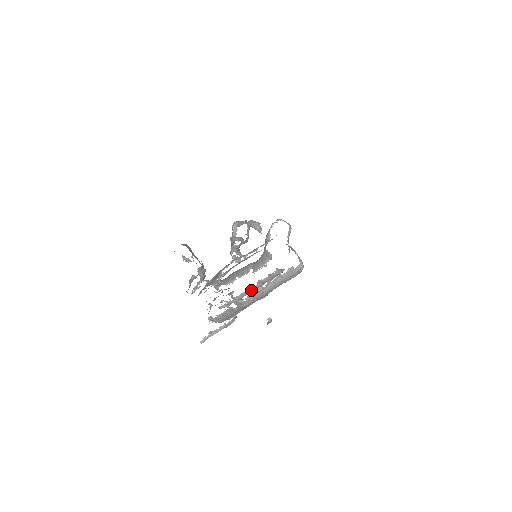
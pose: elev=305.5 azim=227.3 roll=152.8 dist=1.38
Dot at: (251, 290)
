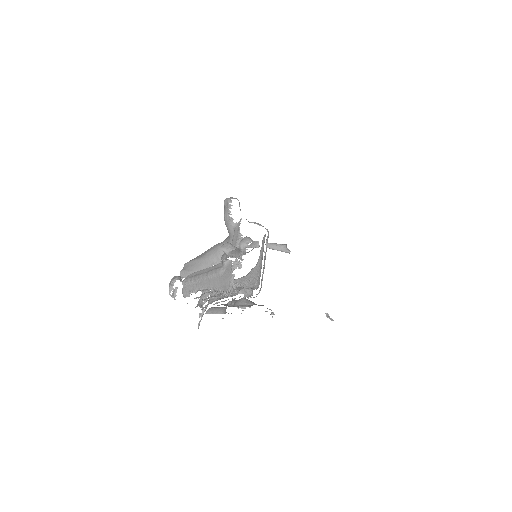
Dot at: occluded
